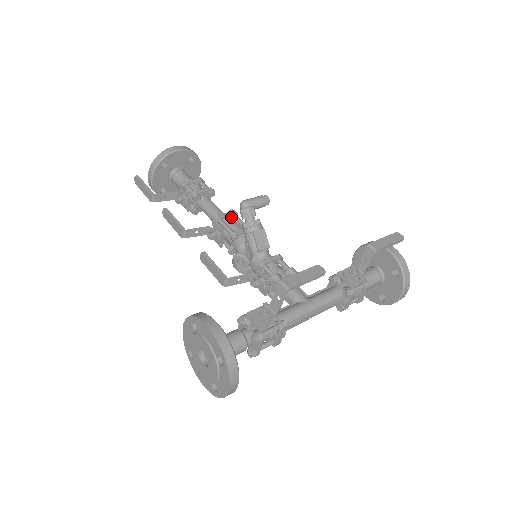
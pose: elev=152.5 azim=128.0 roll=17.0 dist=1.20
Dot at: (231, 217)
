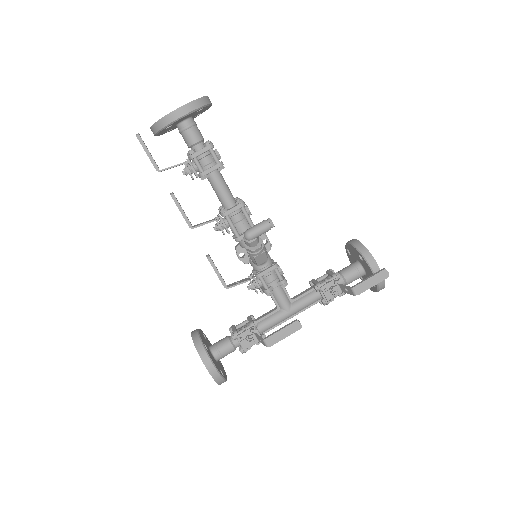
Dot at: (238, 209)
